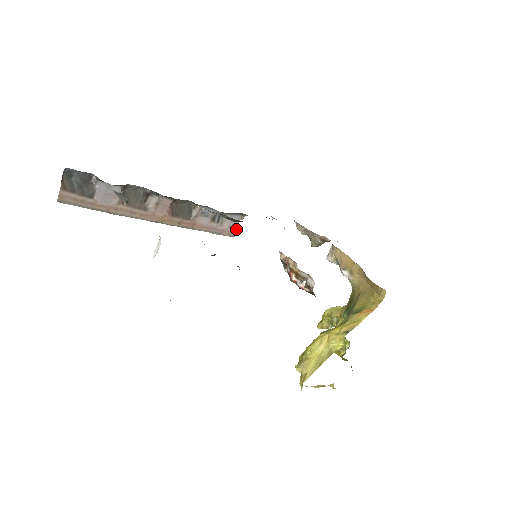
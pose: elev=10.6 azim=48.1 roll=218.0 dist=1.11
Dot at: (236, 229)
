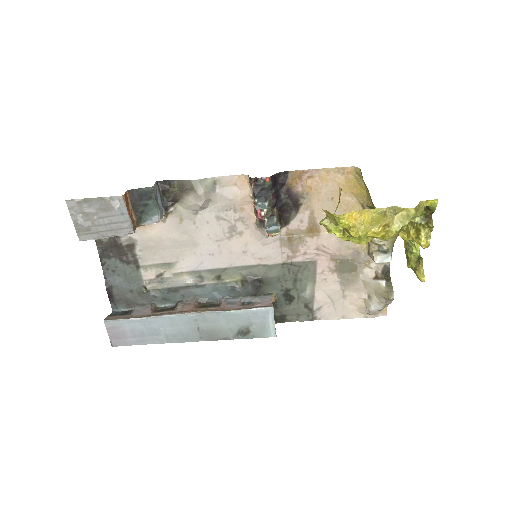
Dot at: (272, 304)
